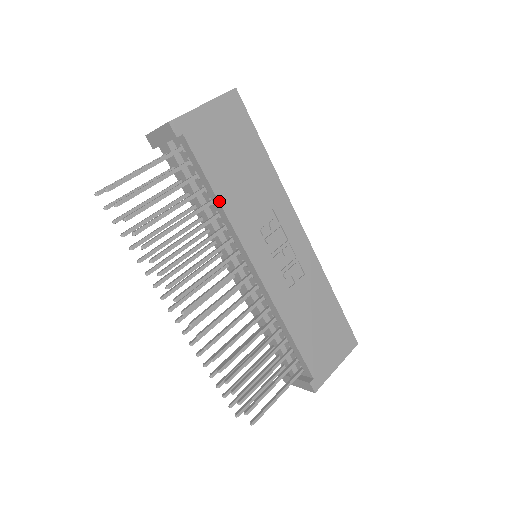
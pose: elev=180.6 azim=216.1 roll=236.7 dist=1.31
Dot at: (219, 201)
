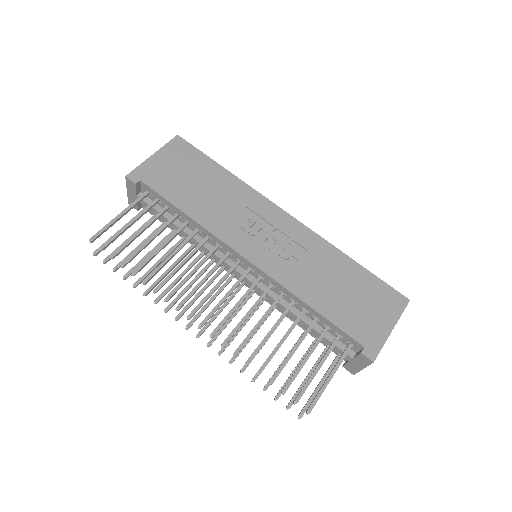
Dot at: (189, 216)
